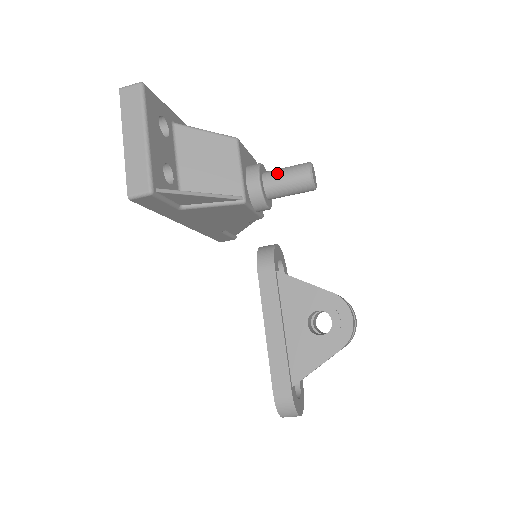
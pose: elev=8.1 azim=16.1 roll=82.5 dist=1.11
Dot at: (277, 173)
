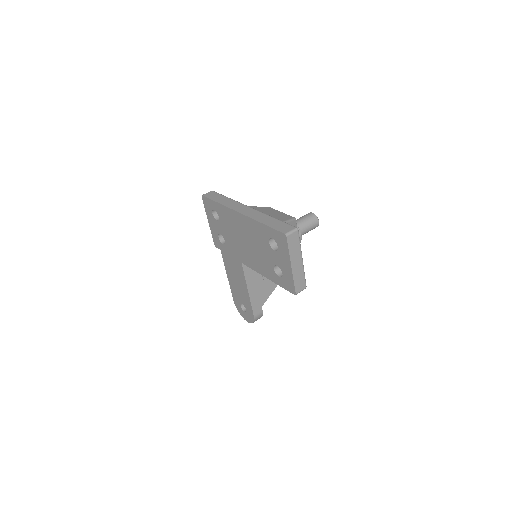
Dot at: (304, 227)
